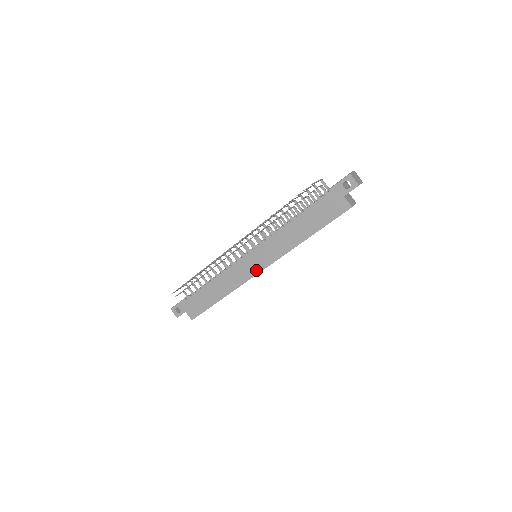
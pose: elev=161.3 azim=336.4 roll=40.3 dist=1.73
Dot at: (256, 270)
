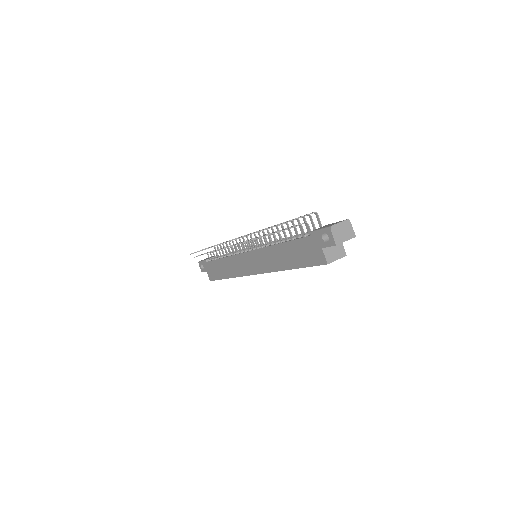
Dot at: (250, 271)
